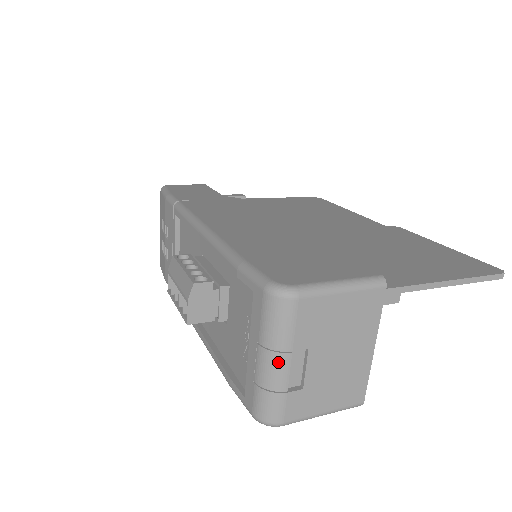
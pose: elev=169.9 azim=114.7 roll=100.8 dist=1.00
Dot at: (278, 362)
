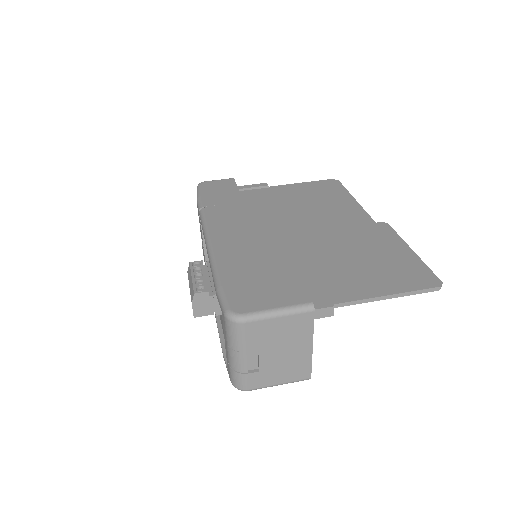
Dot at: (238, 357)
